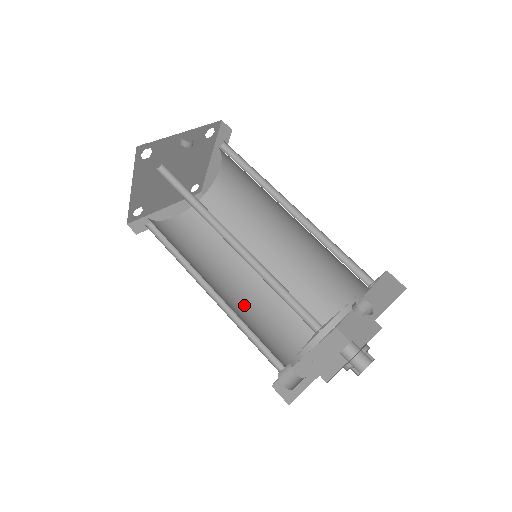
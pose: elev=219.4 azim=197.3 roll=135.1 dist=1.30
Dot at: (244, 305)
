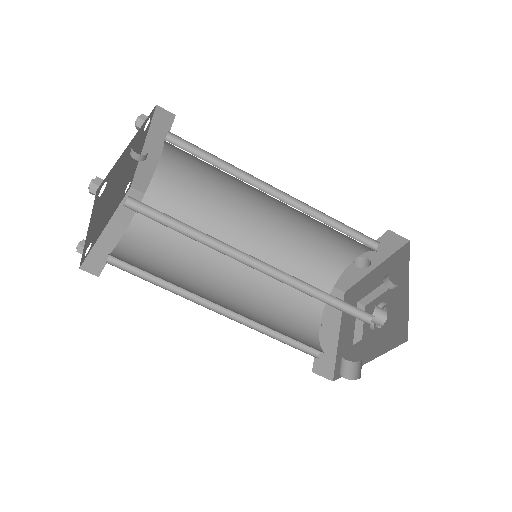
Dot at: (249, 304)
